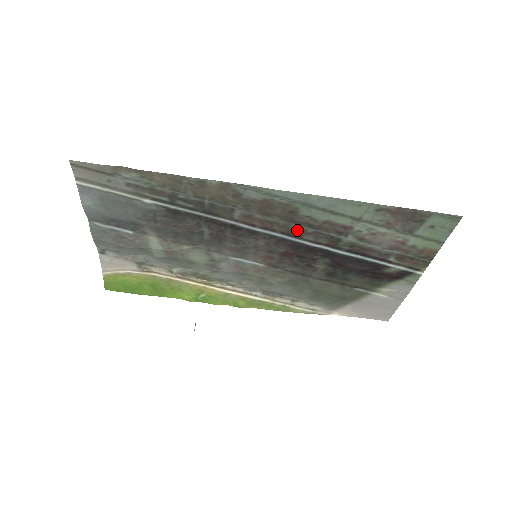
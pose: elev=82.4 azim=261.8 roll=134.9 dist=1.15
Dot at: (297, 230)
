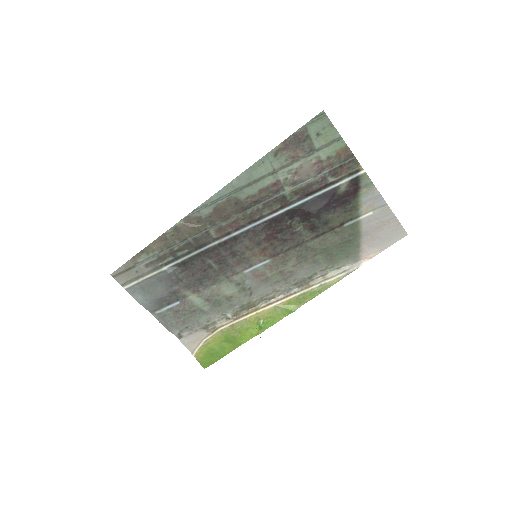
Dot at: (254, 213)
